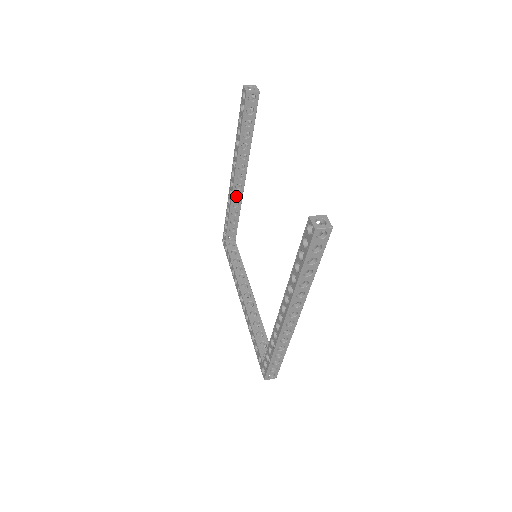
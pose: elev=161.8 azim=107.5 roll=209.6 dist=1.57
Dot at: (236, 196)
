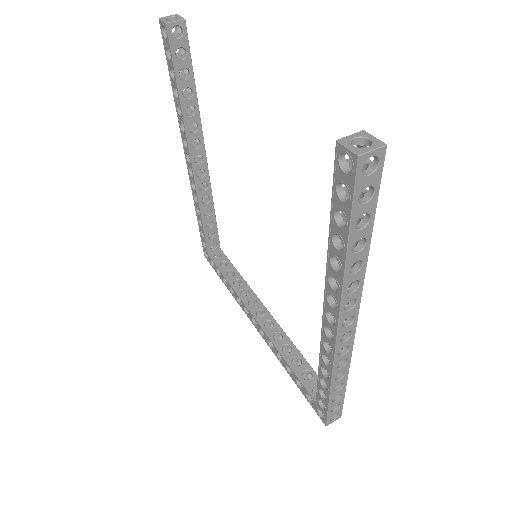
Dot at: occluded
